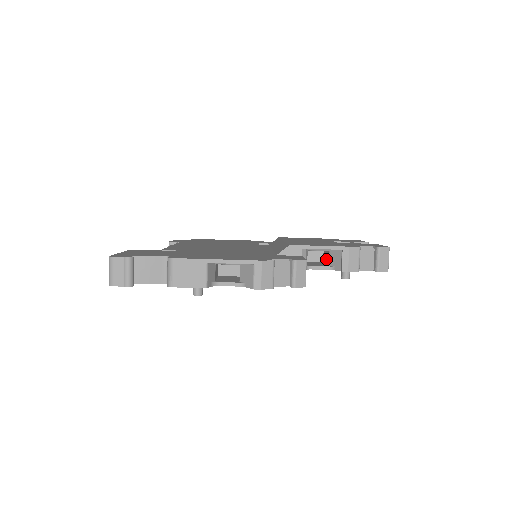
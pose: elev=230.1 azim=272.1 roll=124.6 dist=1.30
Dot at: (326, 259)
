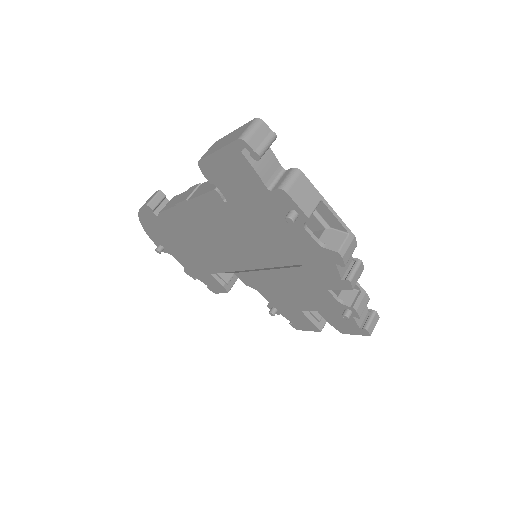
Dot at: occluded
